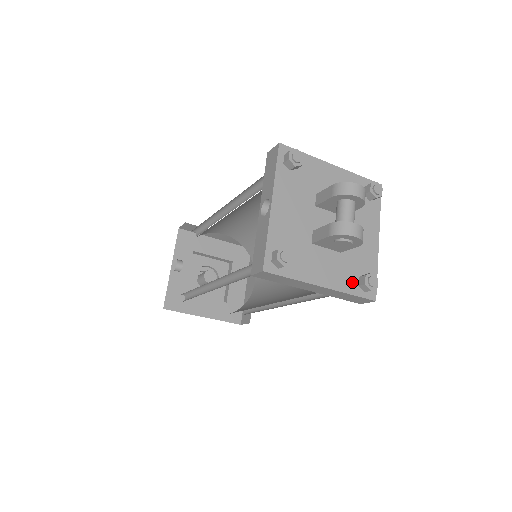
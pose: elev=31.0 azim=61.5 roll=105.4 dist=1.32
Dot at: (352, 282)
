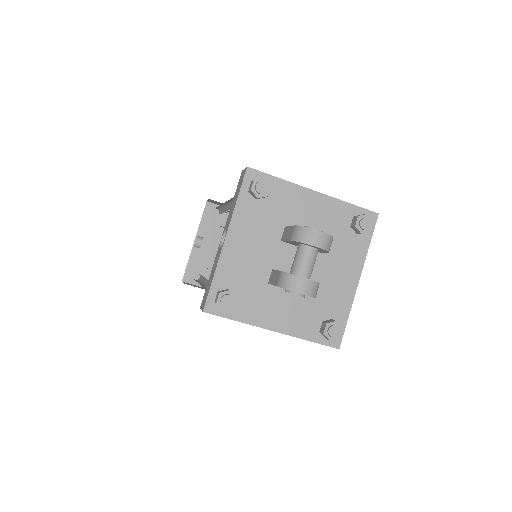
Dot at: (312, 327)
